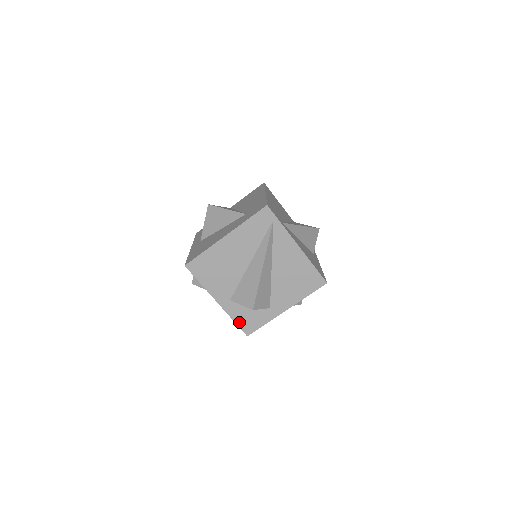
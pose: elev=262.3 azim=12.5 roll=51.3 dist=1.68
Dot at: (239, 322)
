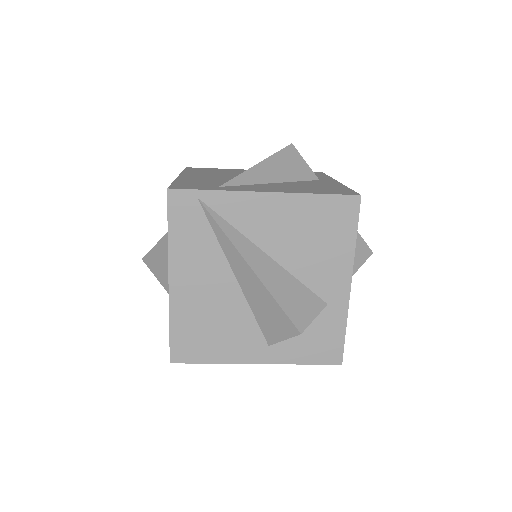
Dot at: (311, 359)
